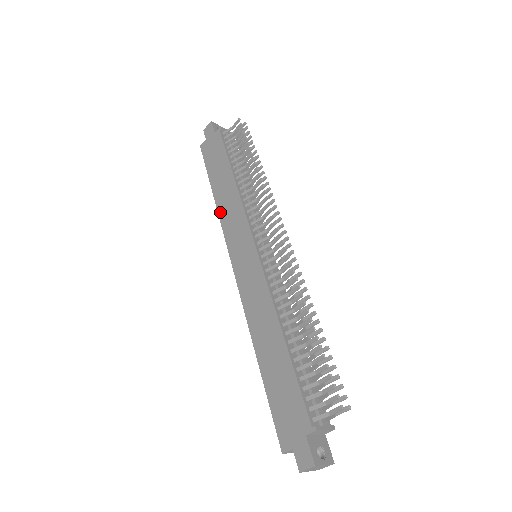
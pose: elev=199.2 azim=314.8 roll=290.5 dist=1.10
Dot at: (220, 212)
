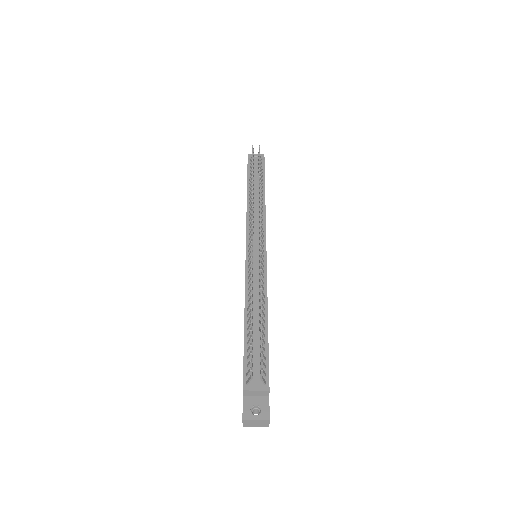
Dot at: occluded
